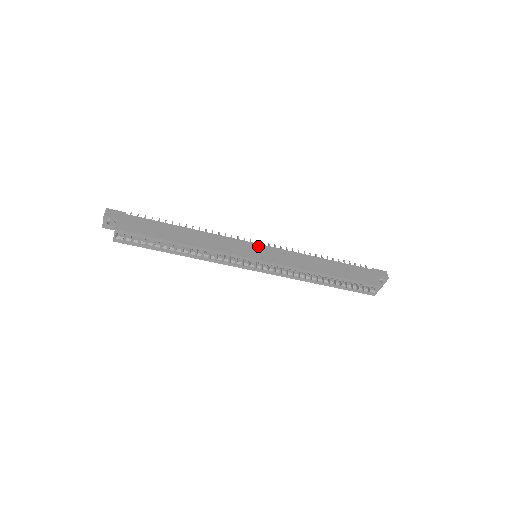
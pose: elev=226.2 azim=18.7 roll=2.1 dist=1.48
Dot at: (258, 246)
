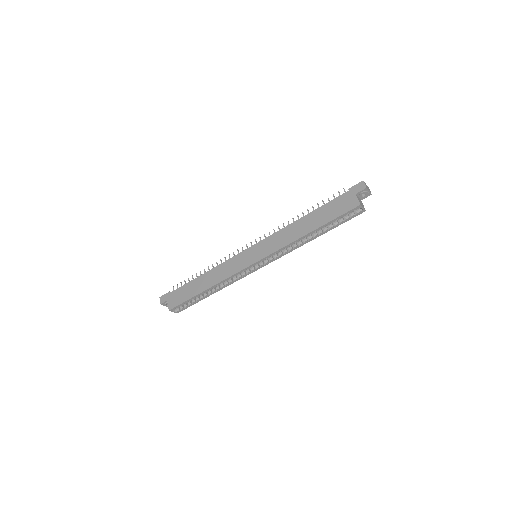
Dot at: (251, 249)
